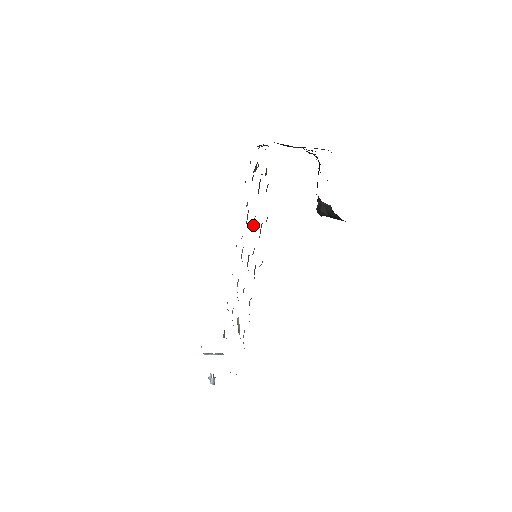
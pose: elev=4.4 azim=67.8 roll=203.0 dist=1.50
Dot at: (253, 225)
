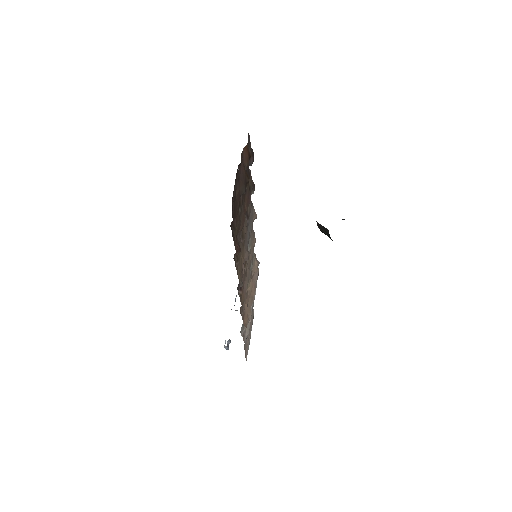
Dot at: (242, 235)
